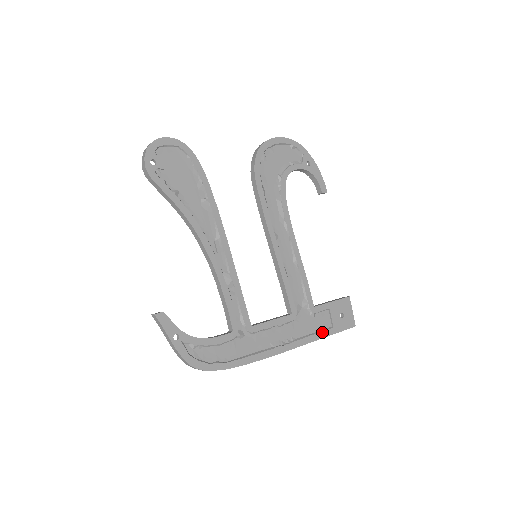
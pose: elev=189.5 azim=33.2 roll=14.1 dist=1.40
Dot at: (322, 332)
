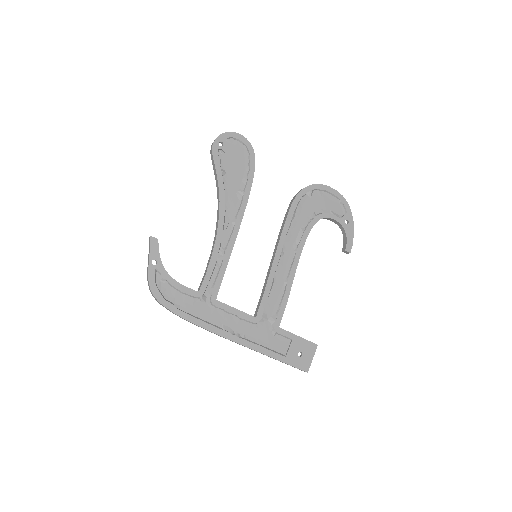
Dot at: (273, 352)
